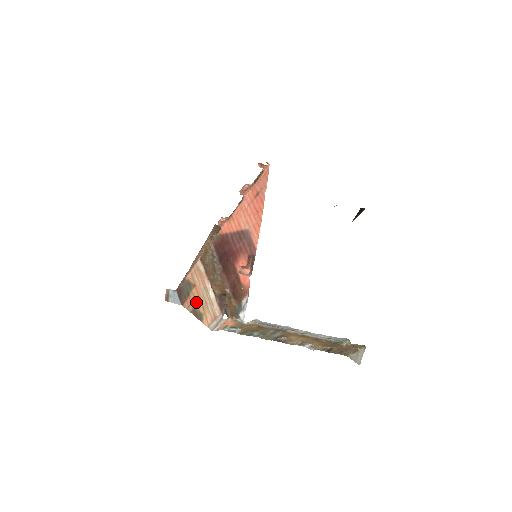
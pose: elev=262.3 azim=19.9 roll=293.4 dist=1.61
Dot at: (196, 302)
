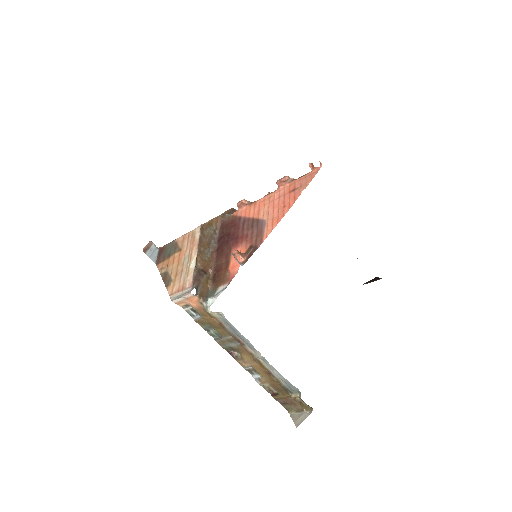
Dot at: (172, 266)
